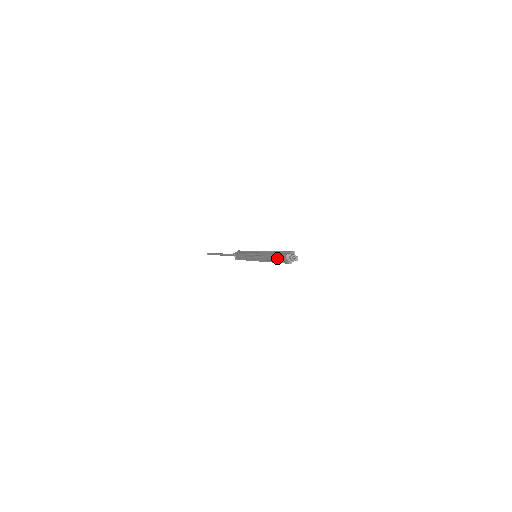
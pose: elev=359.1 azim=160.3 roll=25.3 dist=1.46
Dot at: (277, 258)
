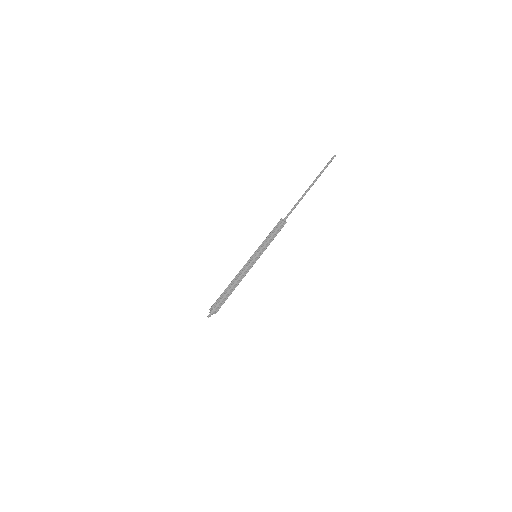
Dot at: (223, 293)
